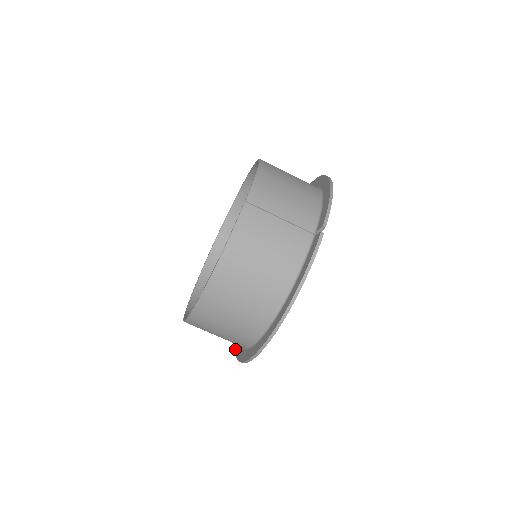
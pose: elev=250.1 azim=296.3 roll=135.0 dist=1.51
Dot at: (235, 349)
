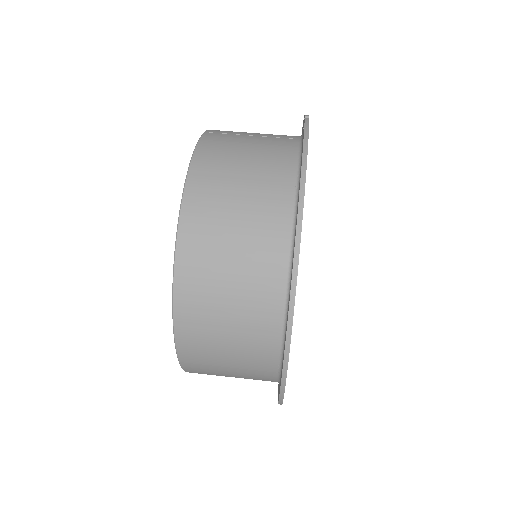
Dot at: occluded
